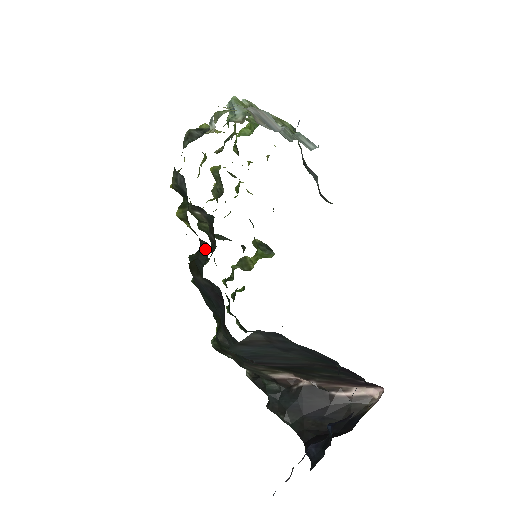
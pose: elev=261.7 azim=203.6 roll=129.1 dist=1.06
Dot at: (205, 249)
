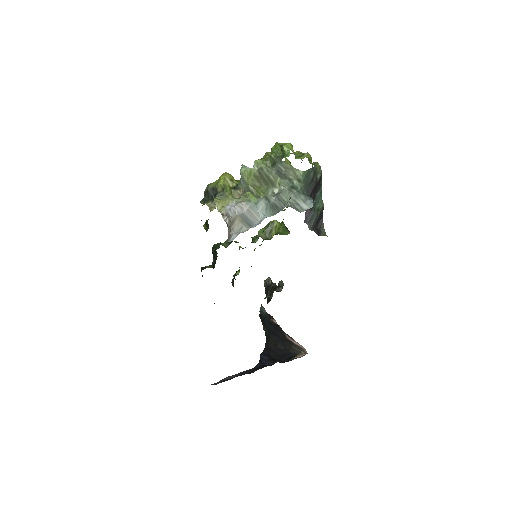
Dot at: (216, 255)
